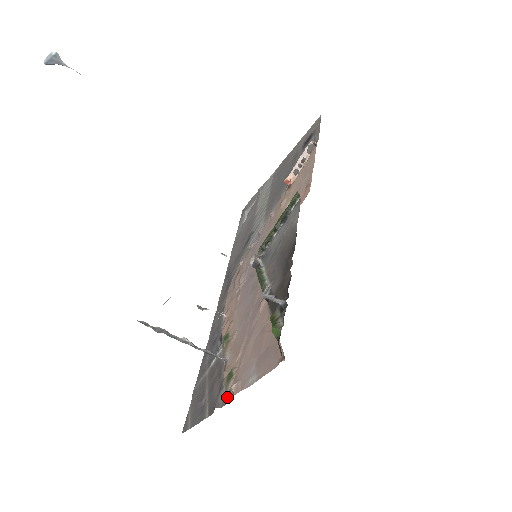
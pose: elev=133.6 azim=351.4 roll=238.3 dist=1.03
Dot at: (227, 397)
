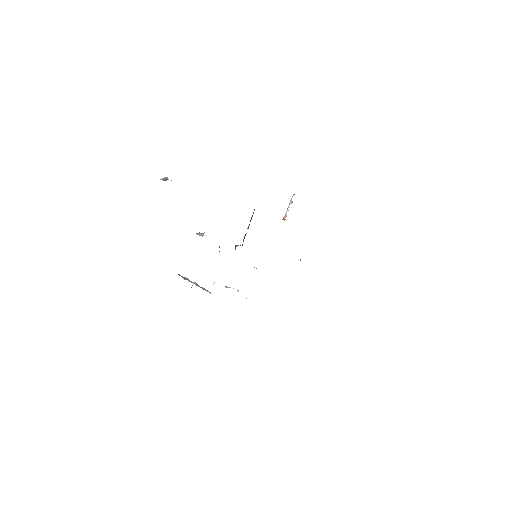
Dot at: occluded
